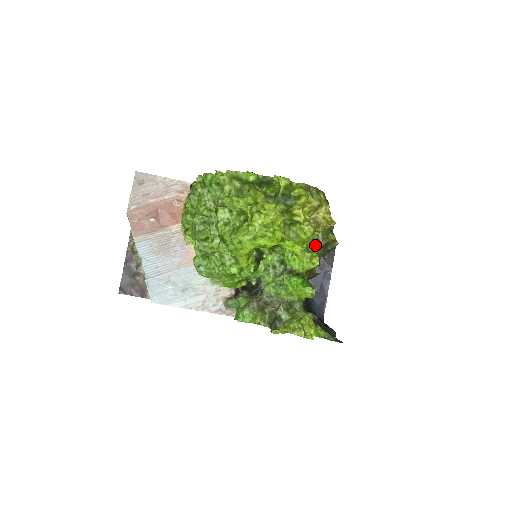
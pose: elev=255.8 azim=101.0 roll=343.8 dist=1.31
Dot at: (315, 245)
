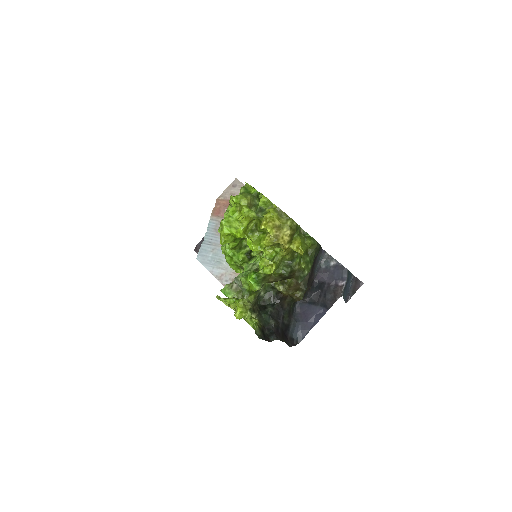
Dot at: (288, 264)
